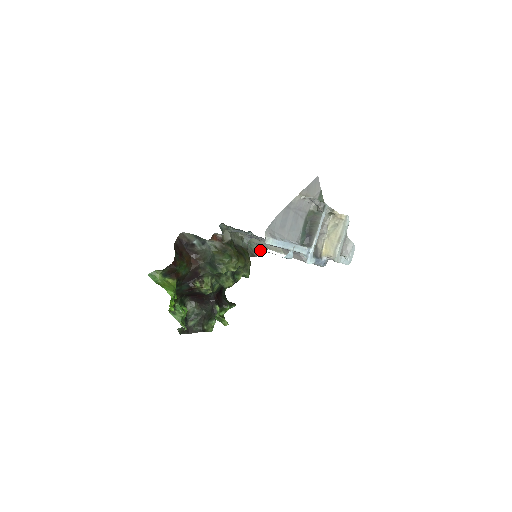
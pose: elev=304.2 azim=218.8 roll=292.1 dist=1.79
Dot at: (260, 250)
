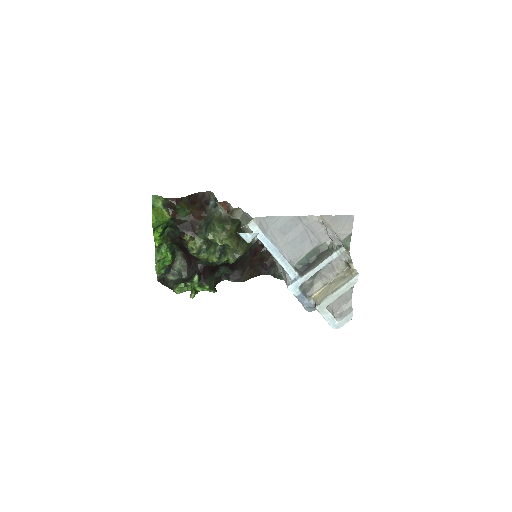
Dot at: occluded
